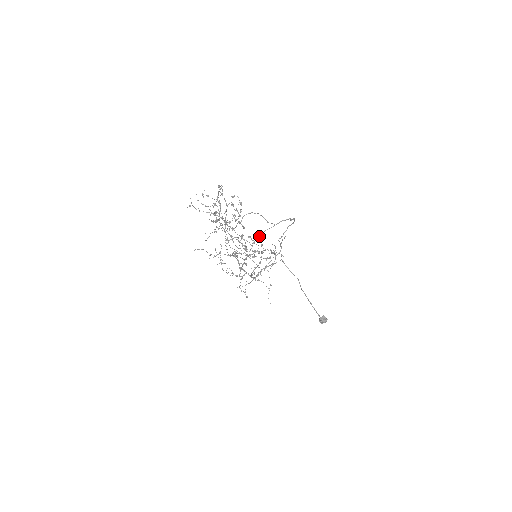
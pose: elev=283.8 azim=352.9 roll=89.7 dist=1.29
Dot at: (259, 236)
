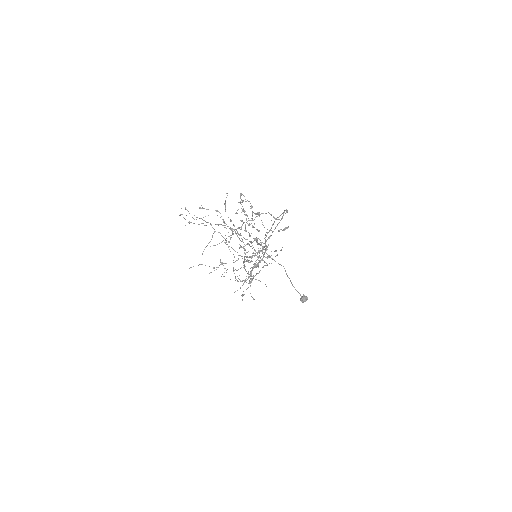
Dot at: (270, 235)
